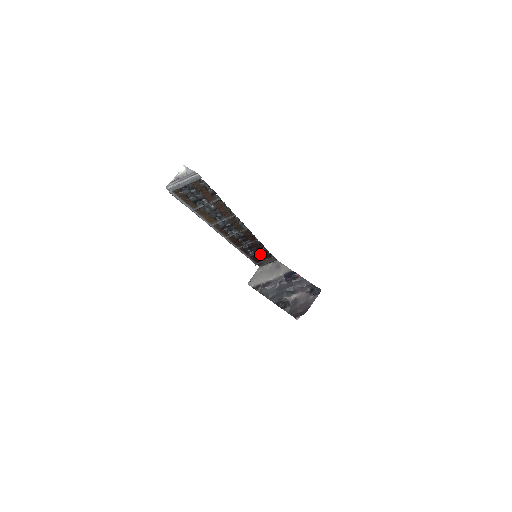
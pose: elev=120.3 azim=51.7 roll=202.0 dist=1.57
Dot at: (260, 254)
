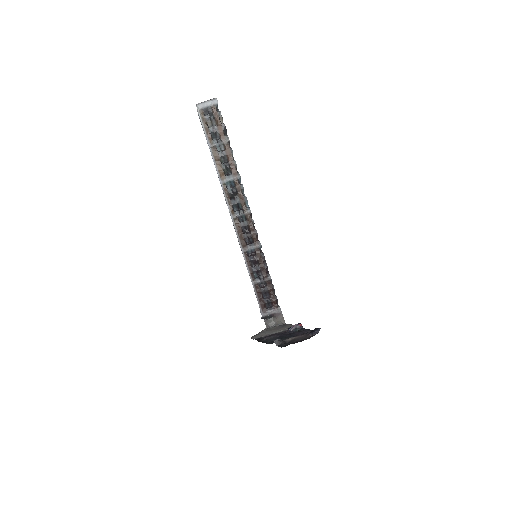
Dot at: (265, 288)
